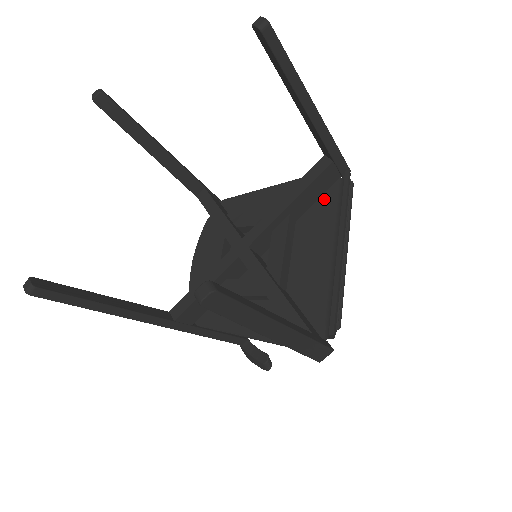
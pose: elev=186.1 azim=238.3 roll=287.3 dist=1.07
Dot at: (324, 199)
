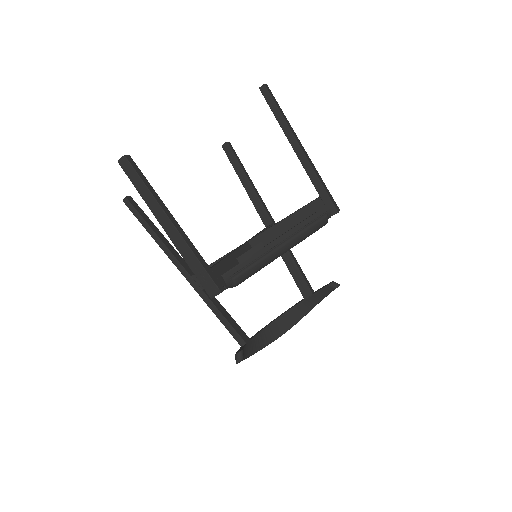
Dot at: occluded
